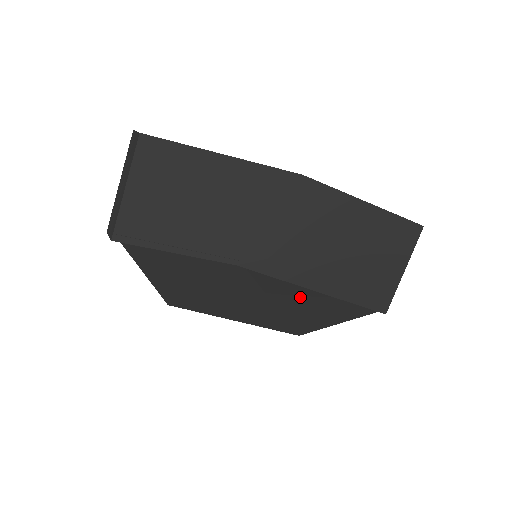
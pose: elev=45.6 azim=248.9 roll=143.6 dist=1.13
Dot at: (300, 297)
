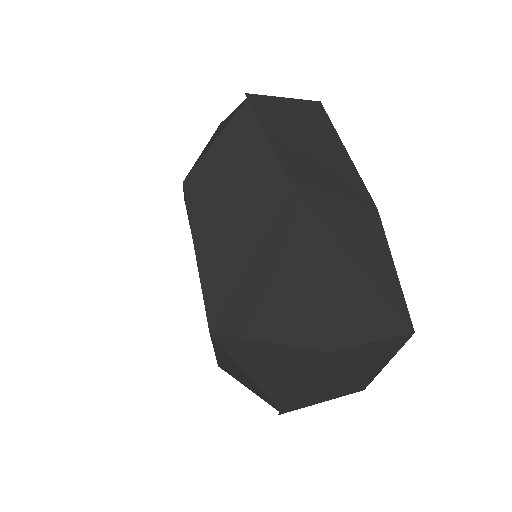
Dot at: (281, 268)
